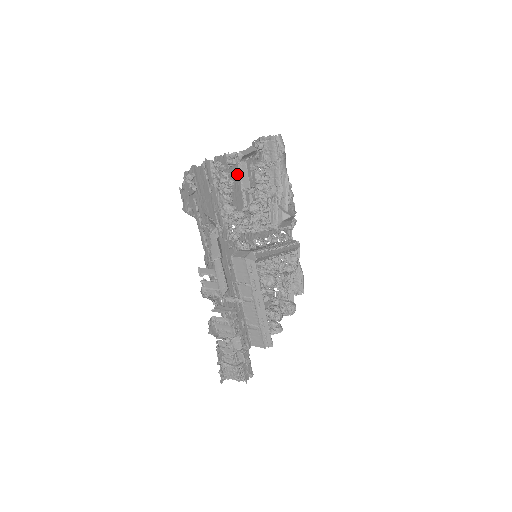
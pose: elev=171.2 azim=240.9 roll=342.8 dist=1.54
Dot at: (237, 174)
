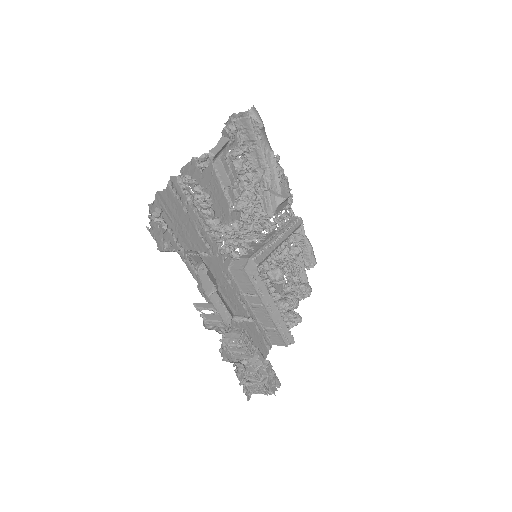
Dot at: (213, 174)
